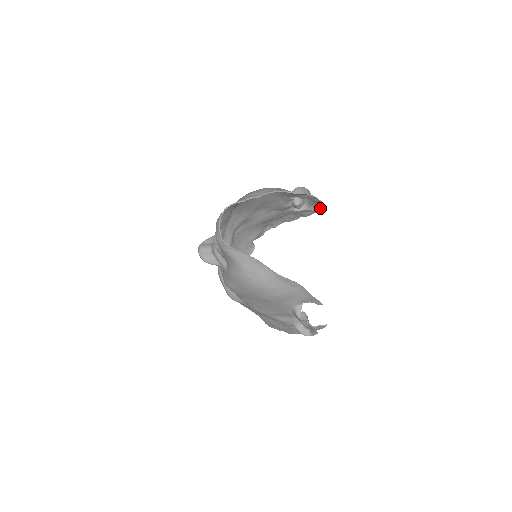
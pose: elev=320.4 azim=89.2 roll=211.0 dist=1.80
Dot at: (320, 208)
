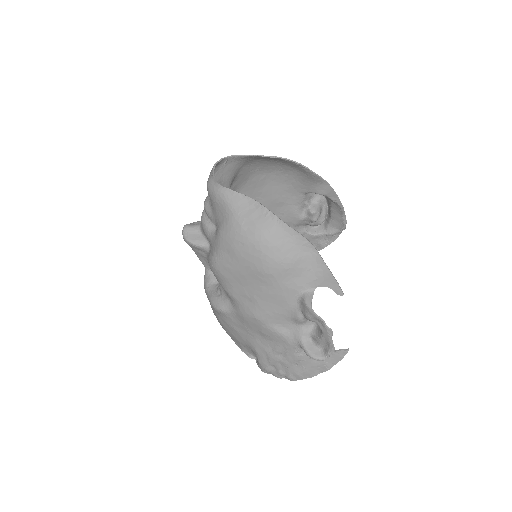
Dot at: (340, 227)
